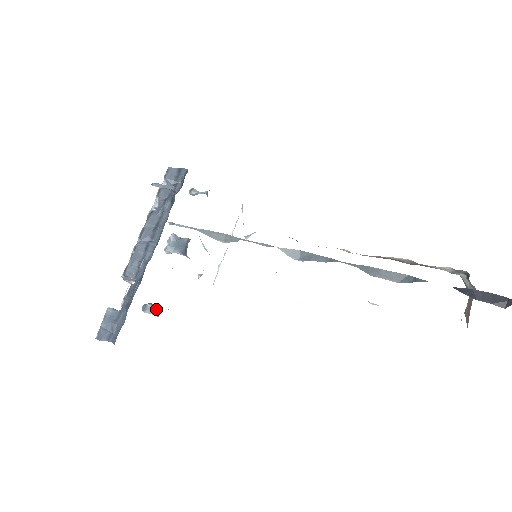
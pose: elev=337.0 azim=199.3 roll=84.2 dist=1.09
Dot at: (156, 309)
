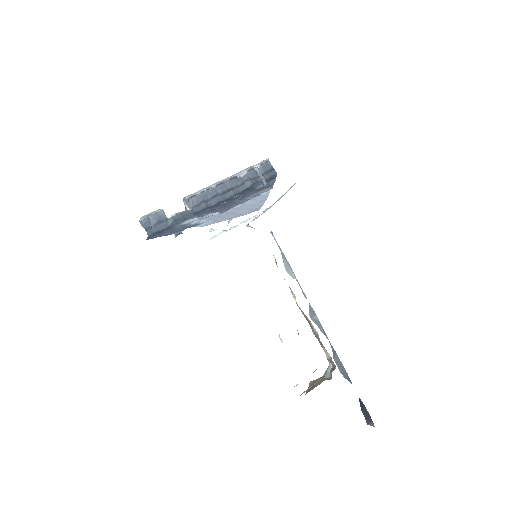
Dot at: occluded
